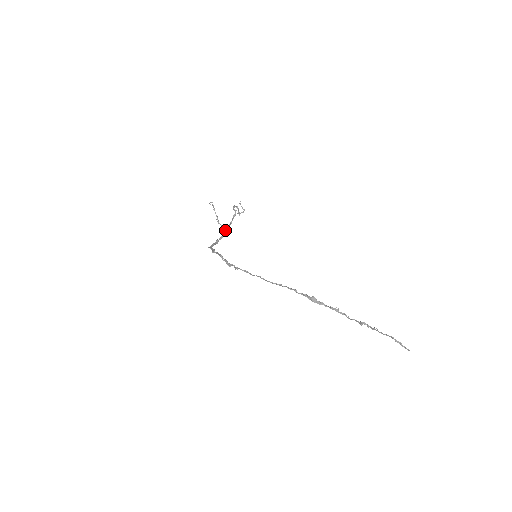
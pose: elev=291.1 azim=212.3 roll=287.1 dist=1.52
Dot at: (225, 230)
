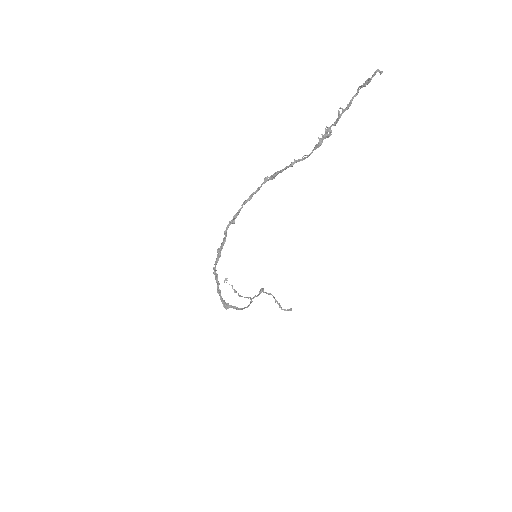
Dot at: occluded
